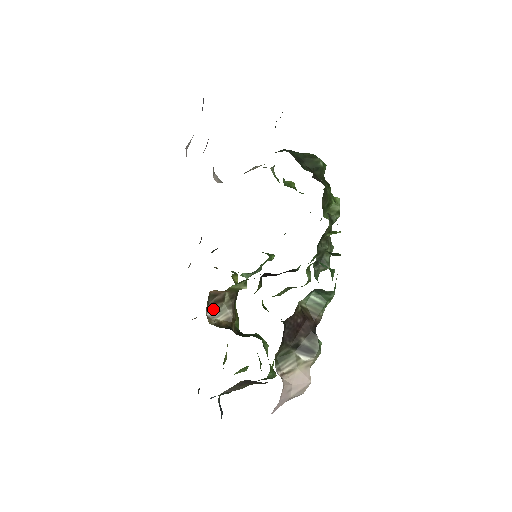
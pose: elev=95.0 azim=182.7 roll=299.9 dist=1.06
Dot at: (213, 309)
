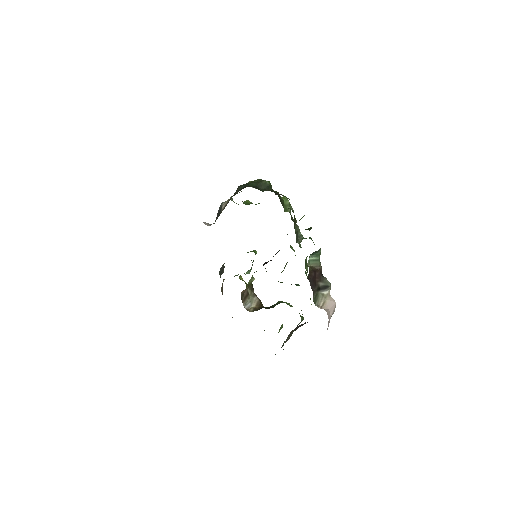
Dot at: (246, 303)
